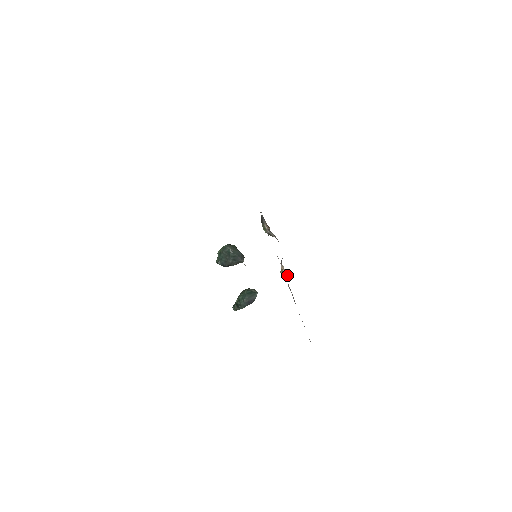
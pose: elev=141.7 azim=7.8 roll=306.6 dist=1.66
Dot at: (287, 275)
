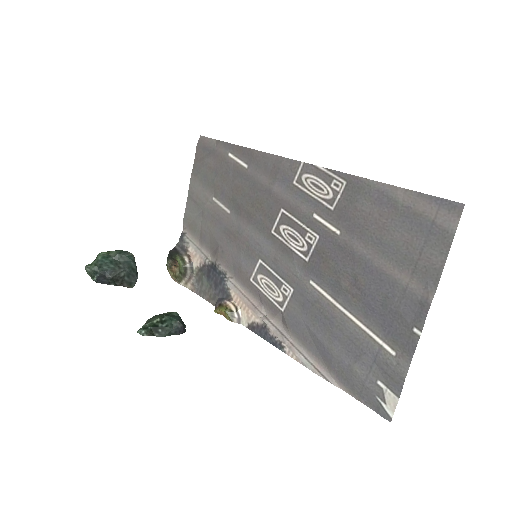
Dot at: (238, 316)
